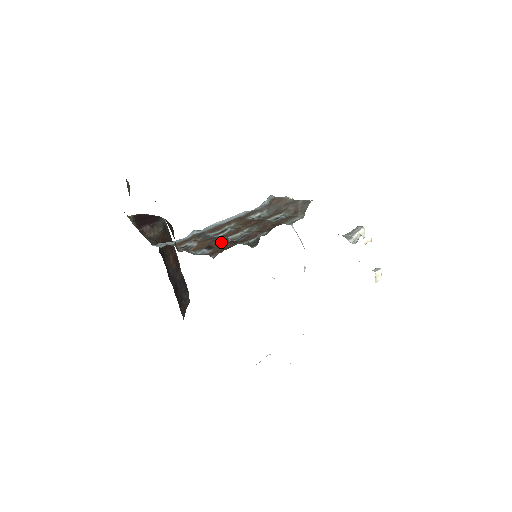
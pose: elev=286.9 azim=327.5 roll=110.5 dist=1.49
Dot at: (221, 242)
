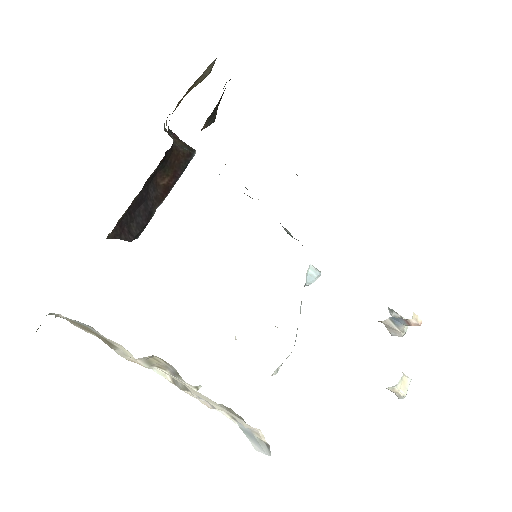
Dot at: occluded
